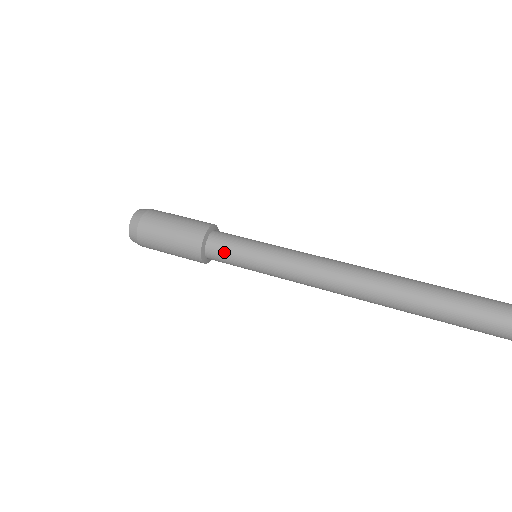
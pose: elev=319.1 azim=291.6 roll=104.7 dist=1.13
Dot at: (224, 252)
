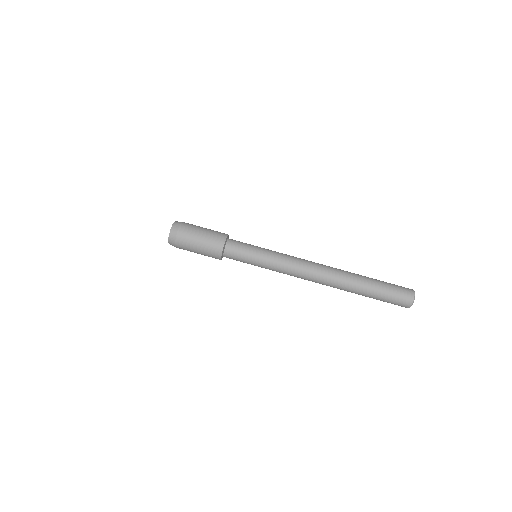
Dot at: (236, 259)
